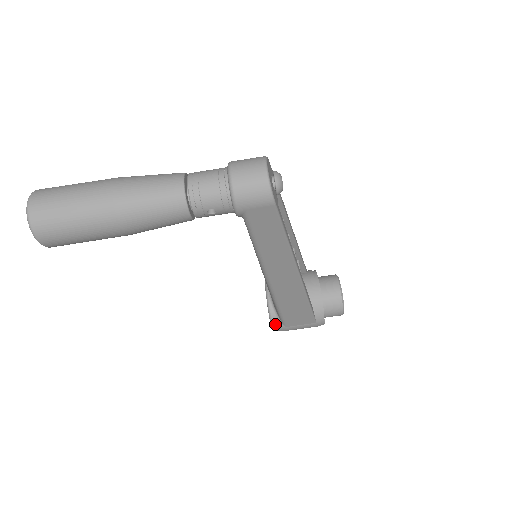
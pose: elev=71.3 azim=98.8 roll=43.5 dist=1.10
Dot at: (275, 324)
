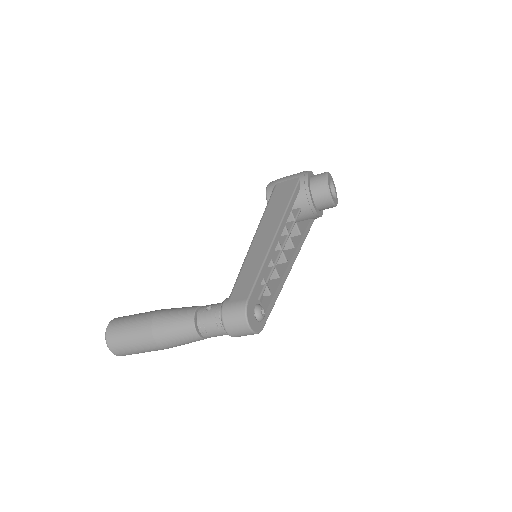
Dot at: occluded
